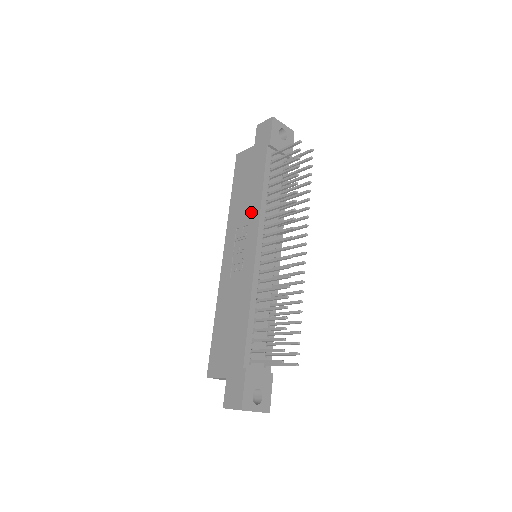
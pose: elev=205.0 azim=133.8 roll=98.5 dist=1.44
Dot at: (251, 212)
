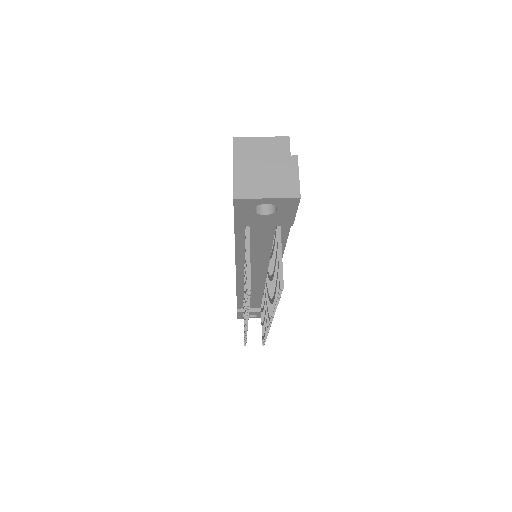
Dot at: occluded
